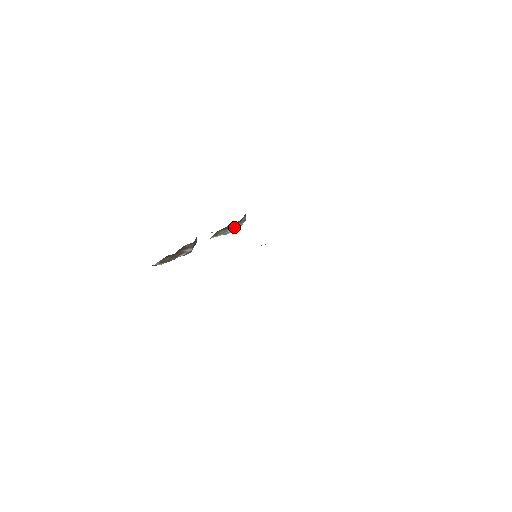
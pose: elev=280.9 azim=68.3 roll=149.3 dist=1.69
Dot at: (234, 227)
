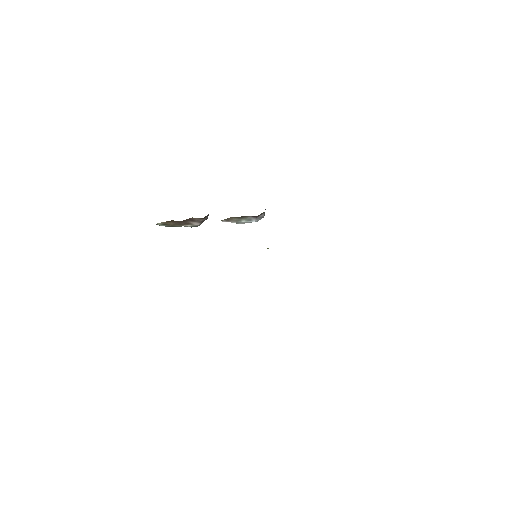
Dot at: (249, 220)
